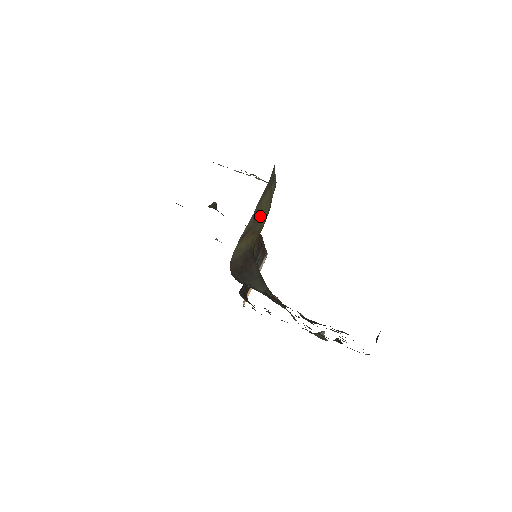
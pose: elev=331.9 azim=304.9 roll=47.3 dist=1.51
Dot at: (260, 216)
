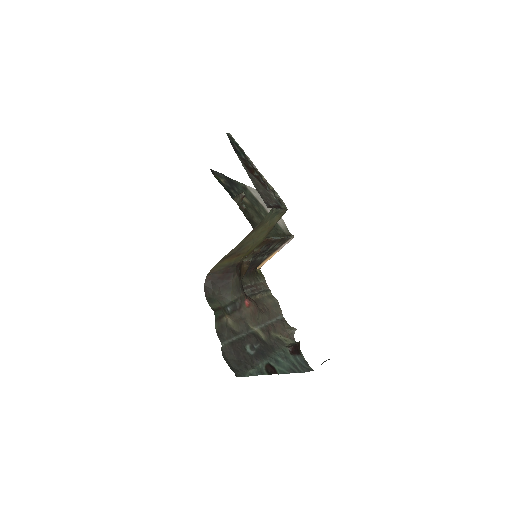
Dot at: (250, 243)
